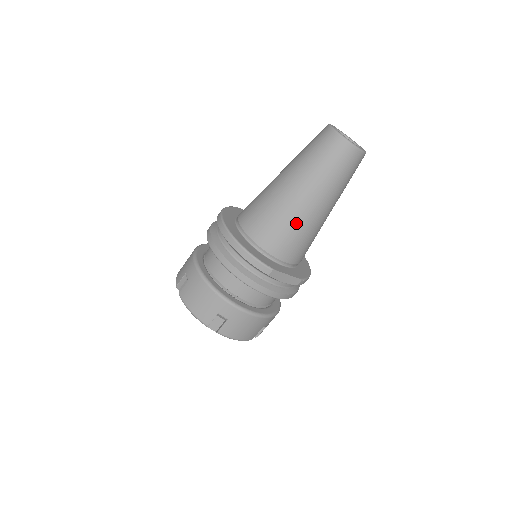
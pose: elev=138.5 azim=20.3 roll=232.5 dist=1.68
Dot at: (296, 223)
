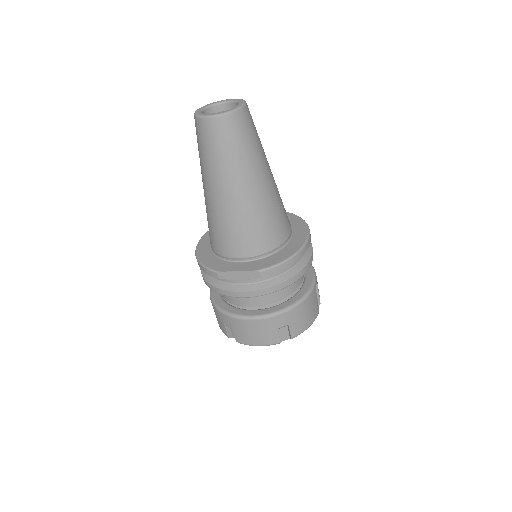
Dot at: (219, 218)
